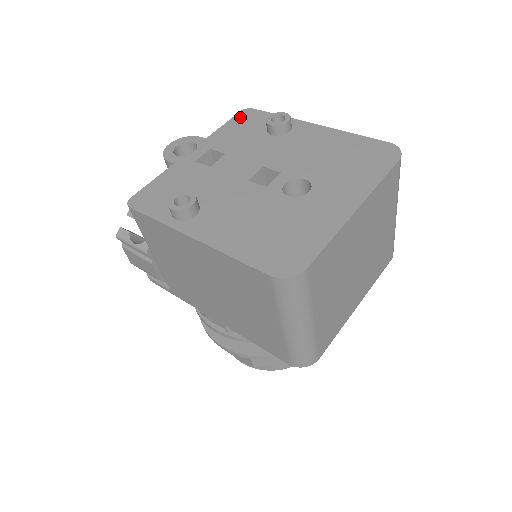
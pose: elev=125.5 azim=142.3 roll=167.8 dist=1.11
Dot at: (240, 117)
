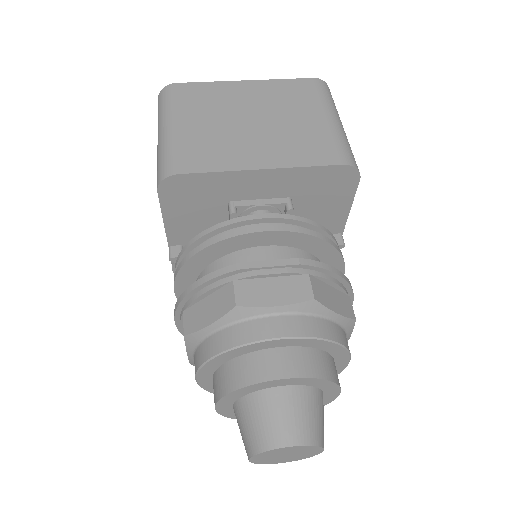
Dot at: occluded
